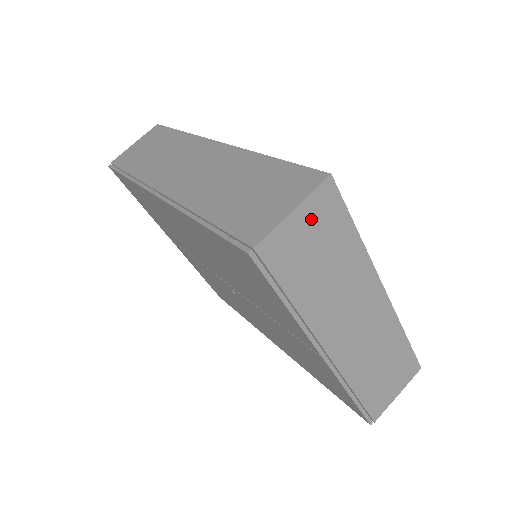
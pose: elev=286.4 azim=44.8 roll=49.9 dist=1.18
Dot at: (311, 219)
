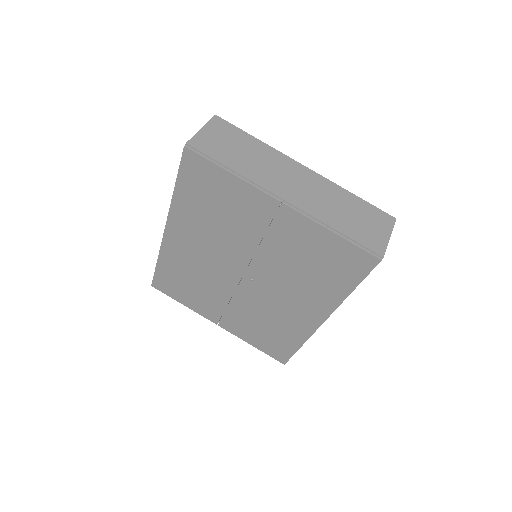
Dot at: (216, 132)
